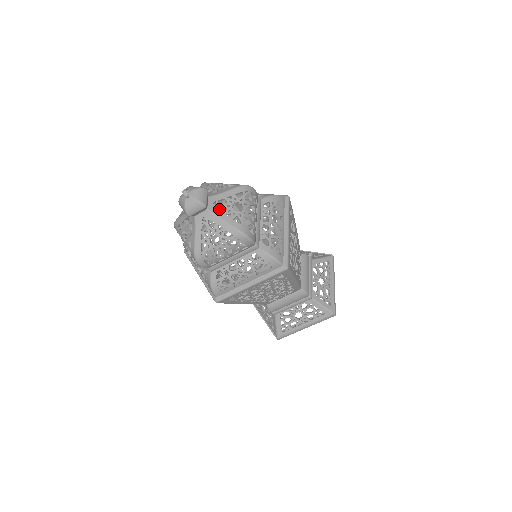
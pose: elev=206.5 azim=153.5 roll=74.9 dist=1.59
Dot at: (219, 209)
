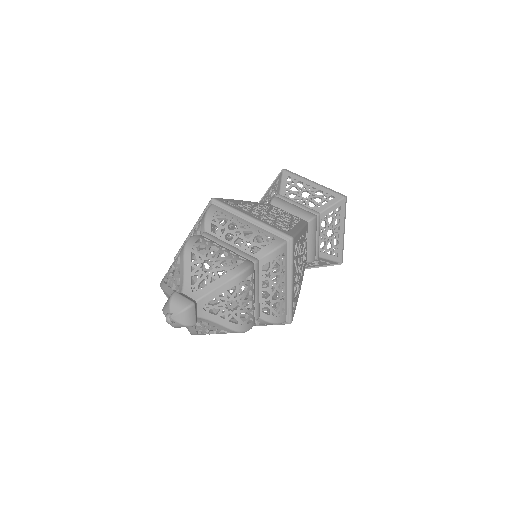
Dot at: occluded
